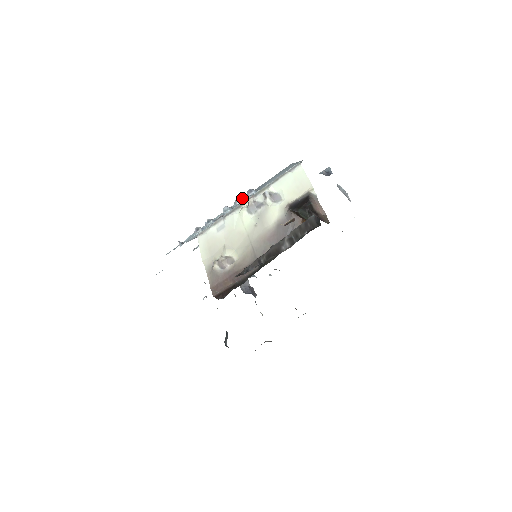
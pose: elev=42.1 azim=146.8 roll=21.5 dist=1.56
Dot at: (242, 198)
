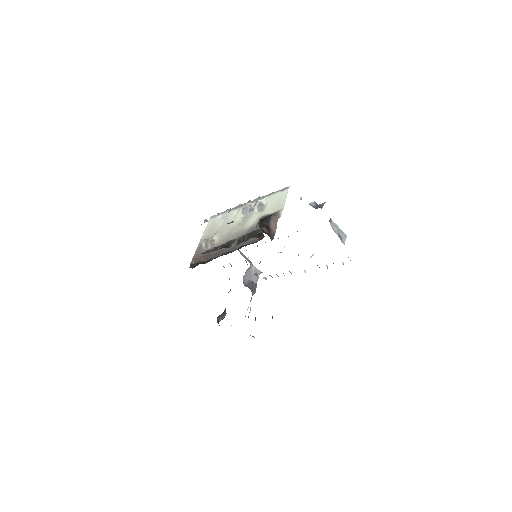
Dot at: occluded
